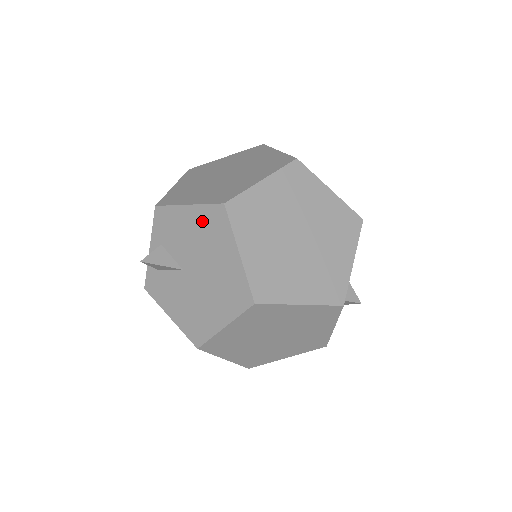
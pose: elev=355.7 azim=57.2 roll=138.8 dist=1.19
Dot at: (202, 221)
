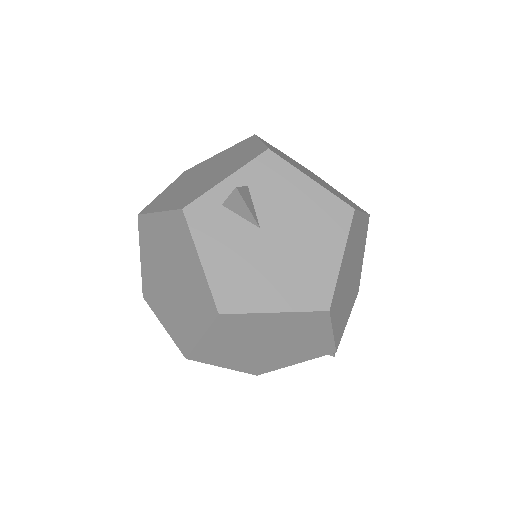
Dot at: (319, 204)
